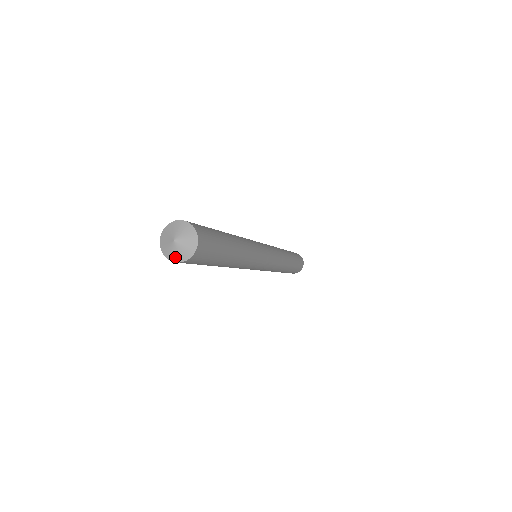
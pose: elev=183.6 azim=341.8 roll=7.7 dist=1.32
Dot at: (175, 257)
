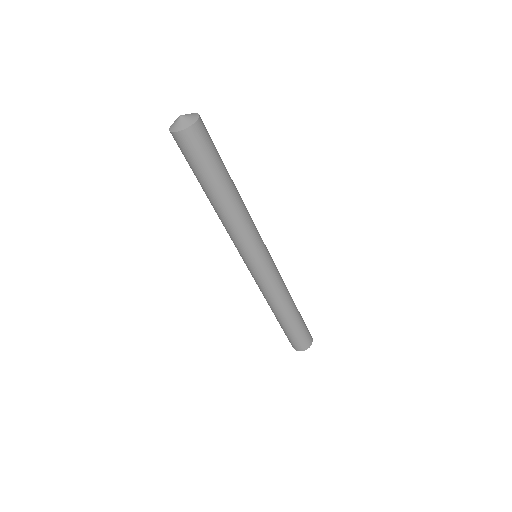
Dot at: (188, 123)
